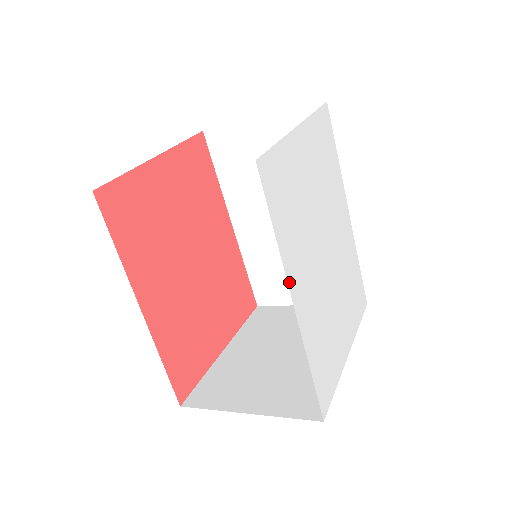
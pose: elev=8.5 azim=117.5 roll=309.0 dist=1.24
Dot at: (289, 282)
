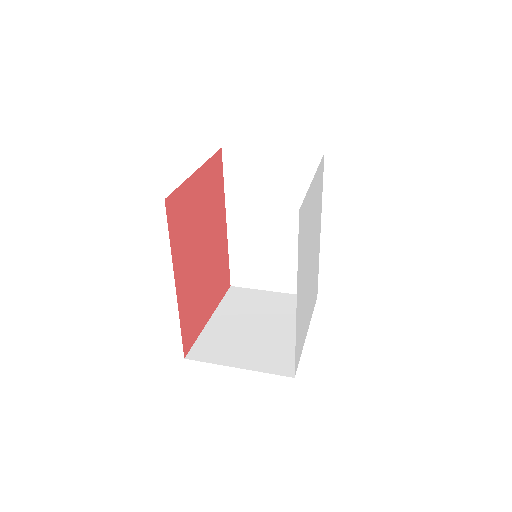
Dot at: (297, 287)
